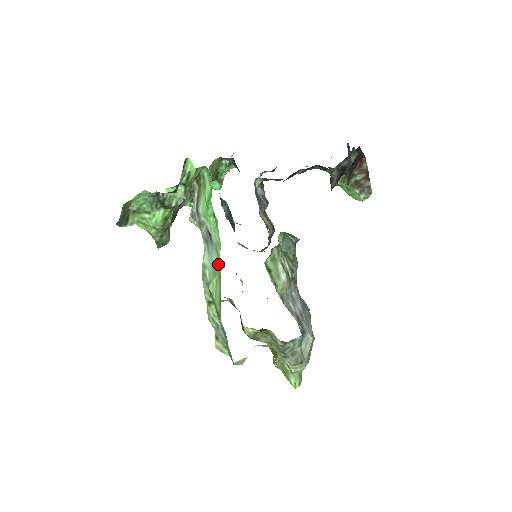
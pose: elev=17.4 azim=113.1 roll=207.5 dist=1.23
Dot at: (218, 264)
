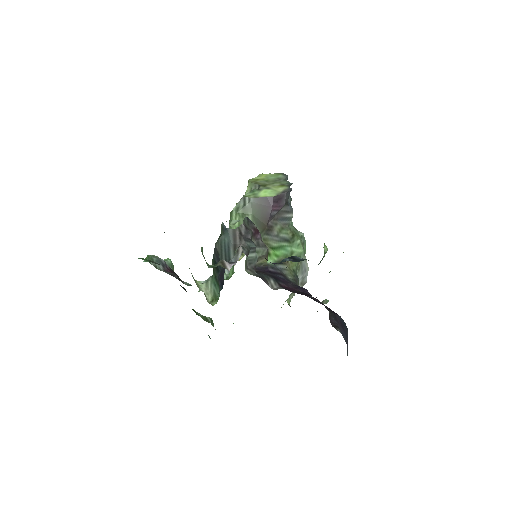
Dot at: occluded
